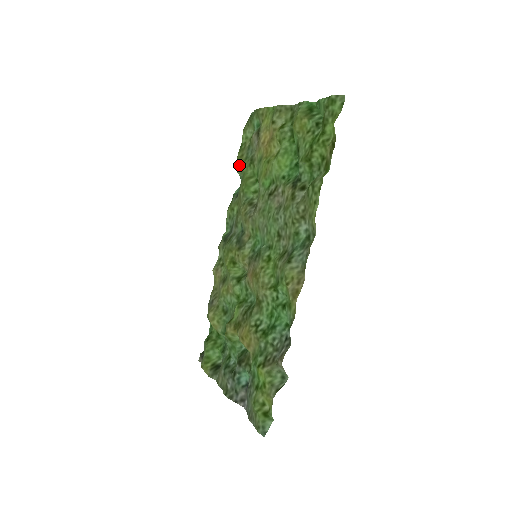
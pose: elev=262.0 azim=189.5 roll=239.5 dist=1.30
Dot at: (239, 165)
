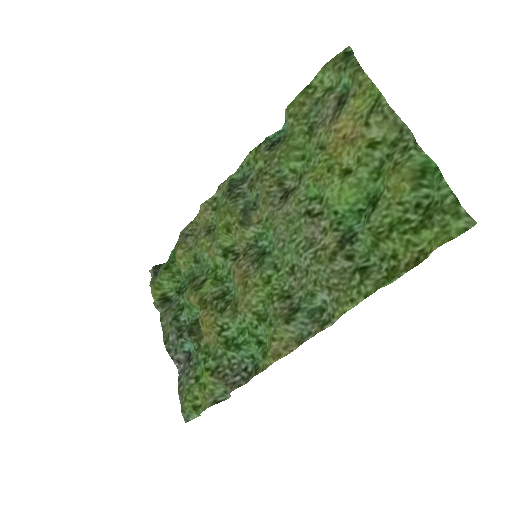
Dot at: (292, 115)
